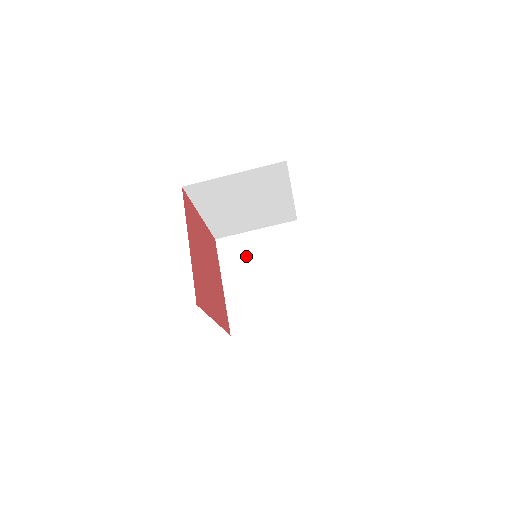
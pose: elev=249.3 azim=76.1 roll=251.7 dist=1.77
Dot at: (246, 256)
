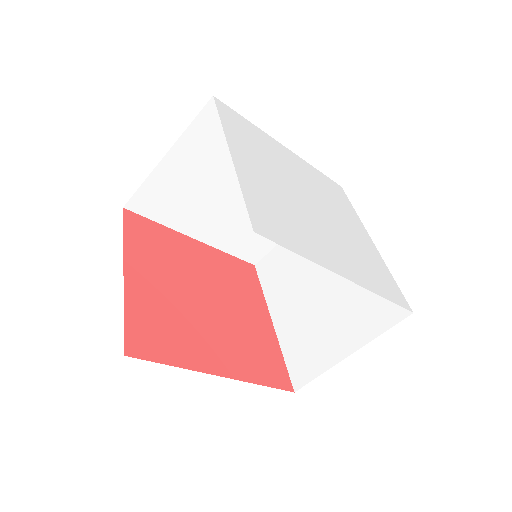
Dot at: (291, 269)
